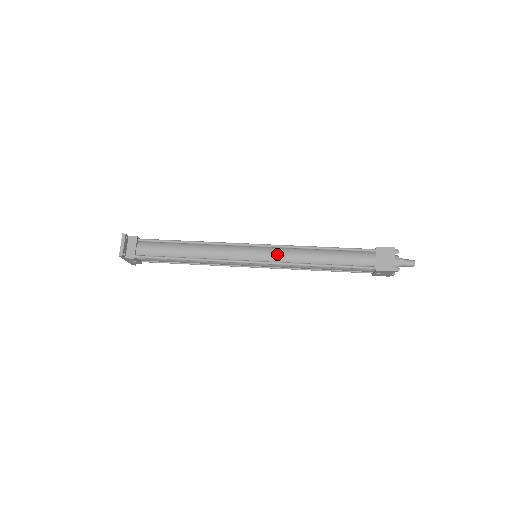
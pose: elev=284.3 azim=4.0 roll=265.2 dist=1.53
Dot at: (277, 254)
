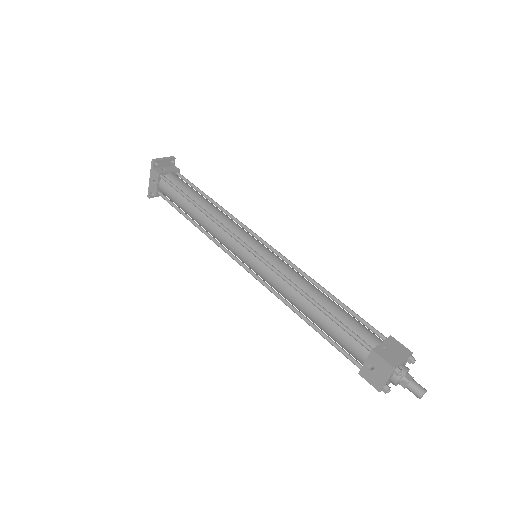
Dot at: (279, 261)
